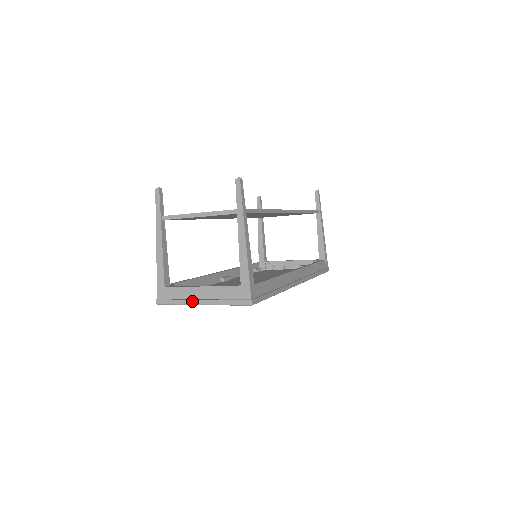
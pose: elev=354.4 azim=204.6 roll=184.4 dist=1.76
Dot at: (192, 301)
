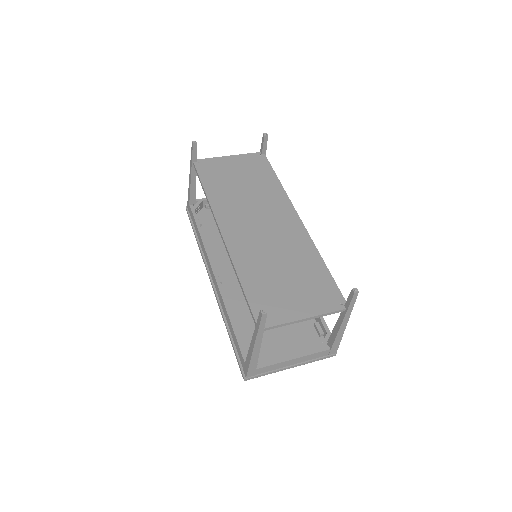
Dot at: (284, 369)
